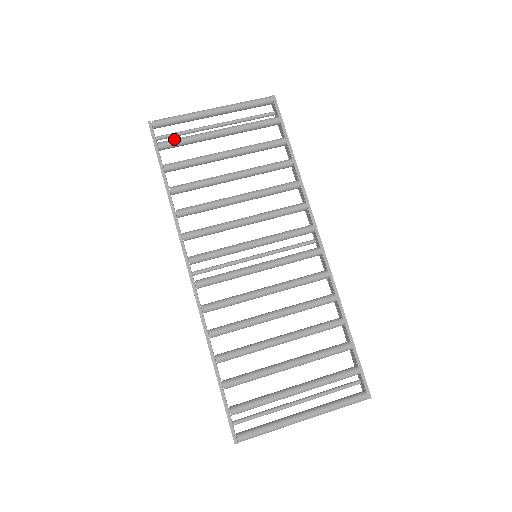
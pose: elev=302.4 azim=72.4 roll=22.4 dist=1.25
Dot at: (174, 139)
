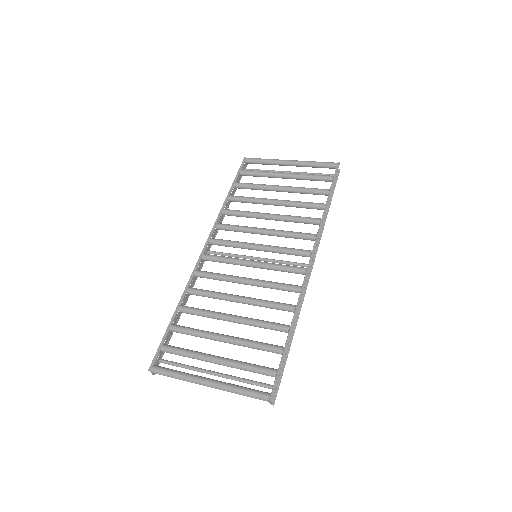
Dot at: occluded
